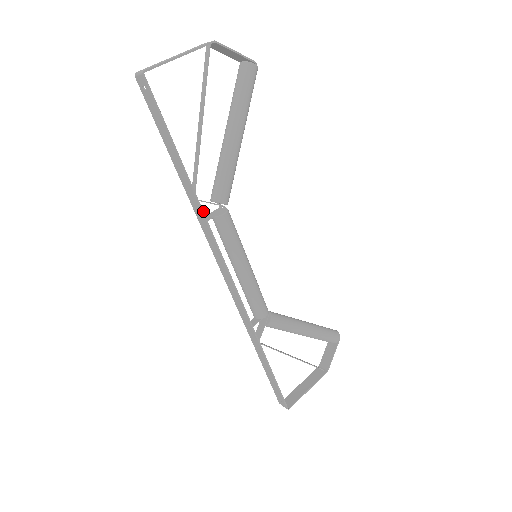
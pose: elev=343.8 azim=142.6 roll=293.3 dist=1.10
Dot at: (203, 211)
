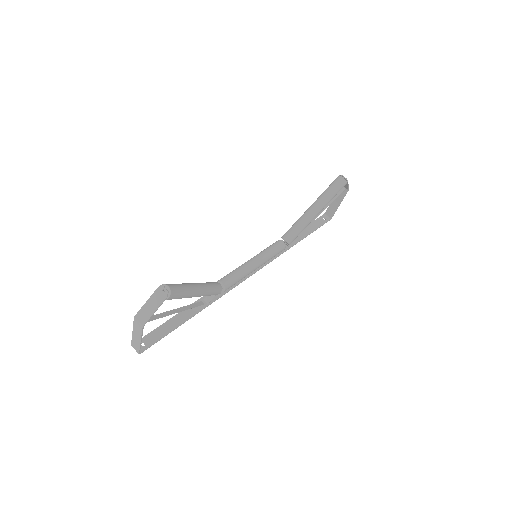
Dot at: (214, 301)
